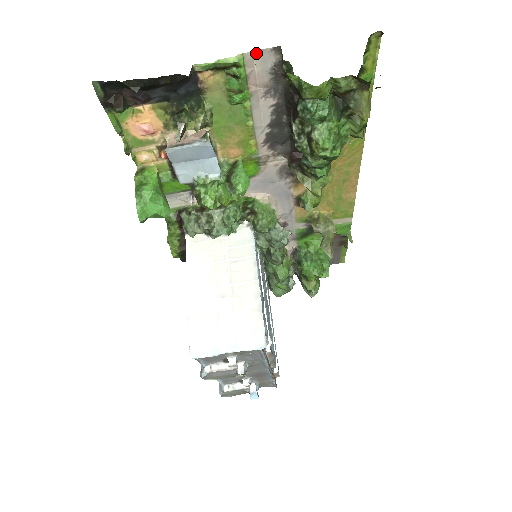
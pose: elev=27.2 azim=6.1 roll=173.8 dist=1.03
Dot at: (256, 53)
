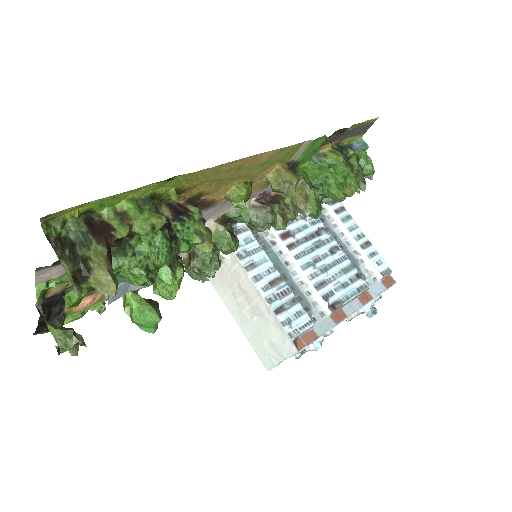
Dot at: (38, 278)
